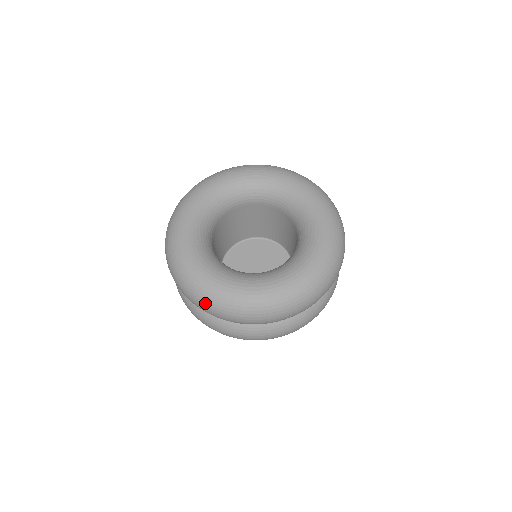
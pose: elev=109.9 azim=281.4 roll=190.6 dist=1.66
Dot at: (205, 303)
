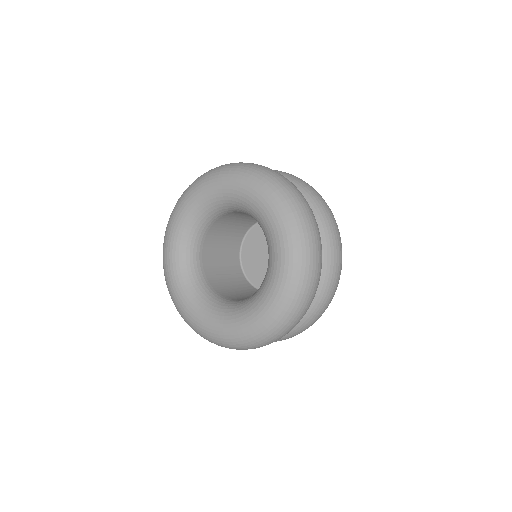
Dot at: (238, 349)
